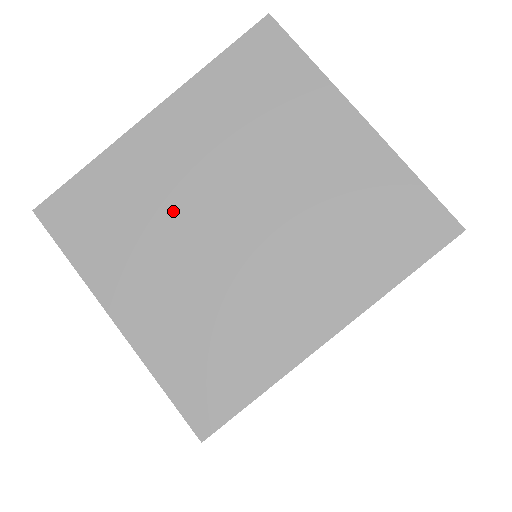
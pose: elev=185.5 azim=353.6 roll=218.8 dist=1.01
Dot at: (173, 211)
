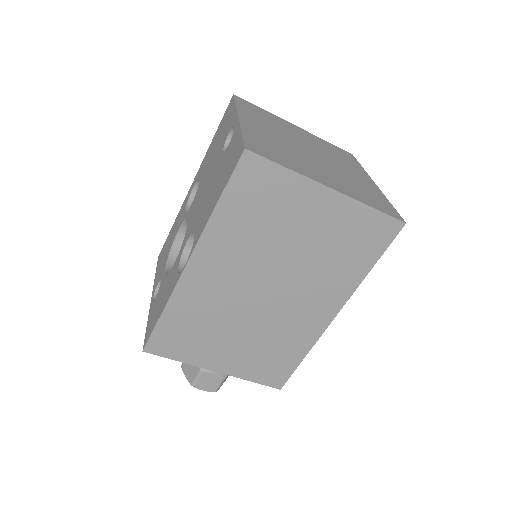
Dot at: (291, 149)
